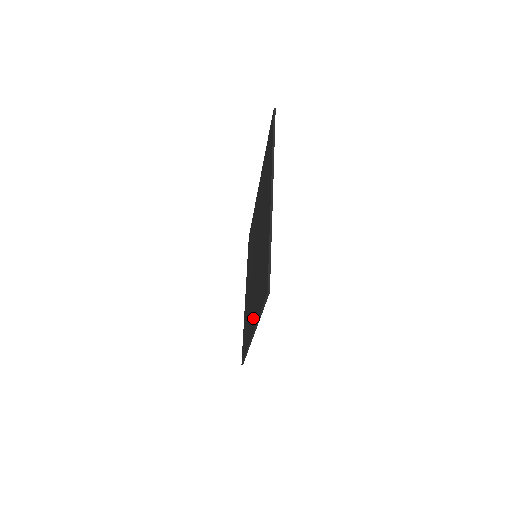
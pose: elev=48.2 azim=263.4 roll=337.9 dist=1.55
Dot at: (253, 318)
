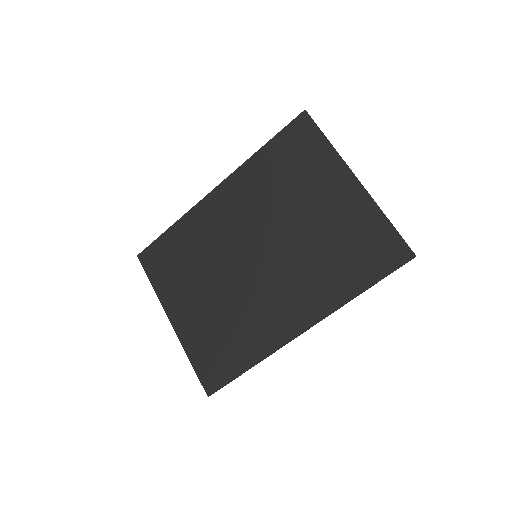
Dot at: (308, 310)
